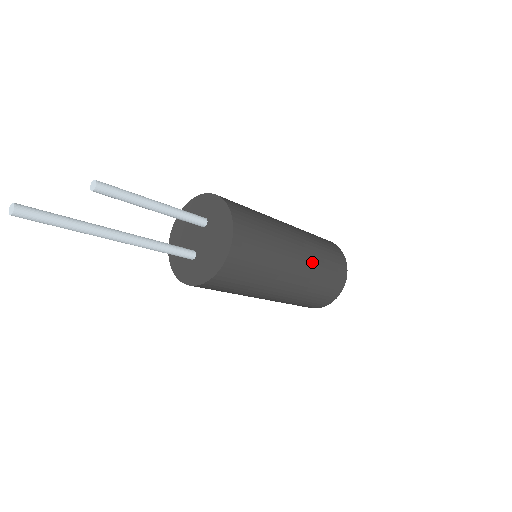
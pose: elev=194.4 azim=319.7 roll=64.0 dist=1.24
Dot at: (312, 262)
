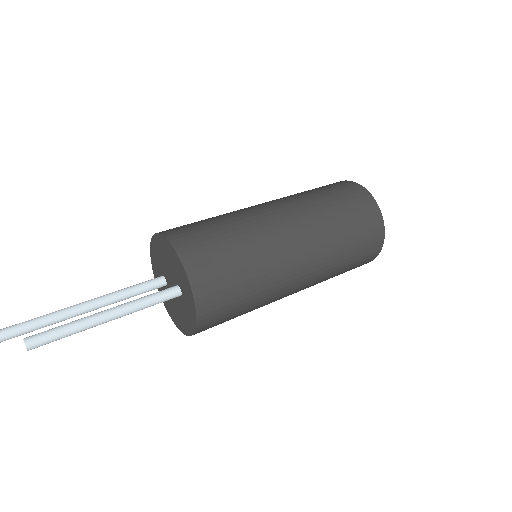
Dot at: occluded
